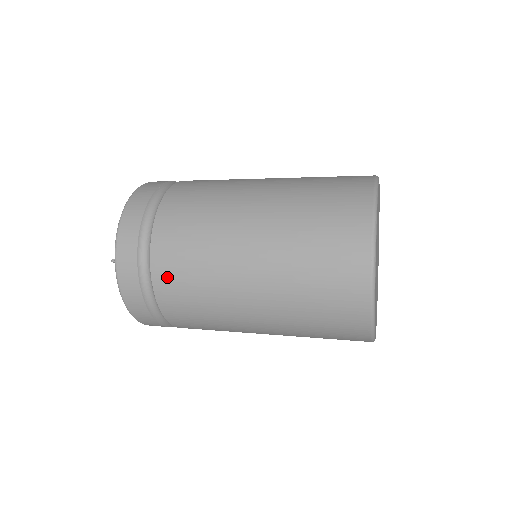
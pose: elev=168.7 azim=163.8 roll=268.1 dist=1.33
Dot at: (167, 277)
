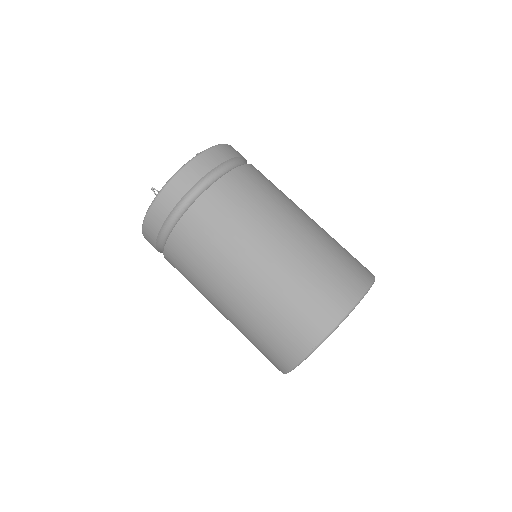
Dot at: (179, 247)
